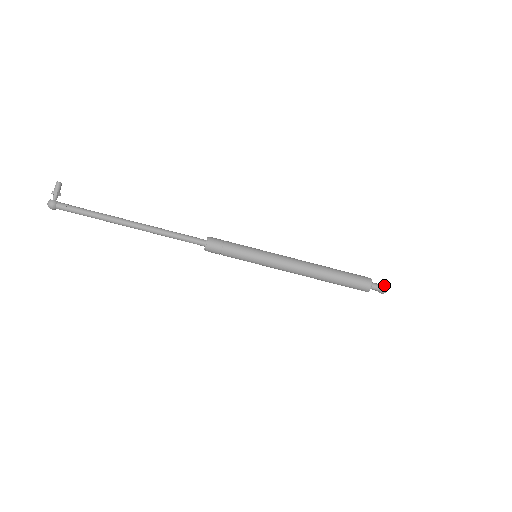
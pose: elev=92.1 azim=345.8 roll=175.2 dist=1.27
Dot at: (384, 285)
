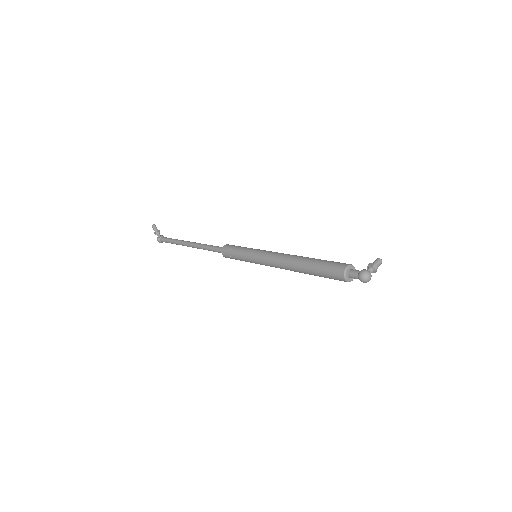
Dot at: (360, 275)
